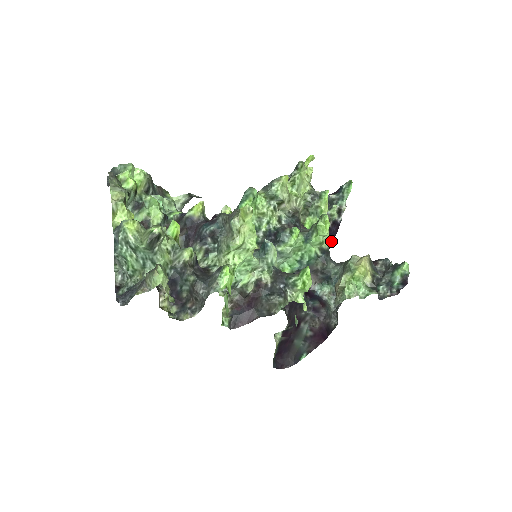
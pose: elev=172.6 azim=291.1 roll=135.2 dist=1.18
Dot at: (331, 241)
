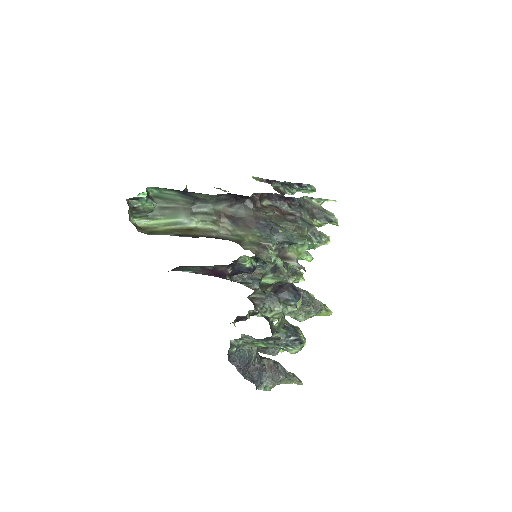
Dot at: occluded
